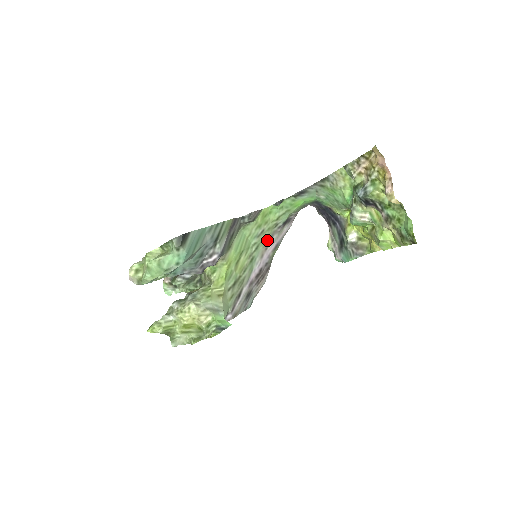
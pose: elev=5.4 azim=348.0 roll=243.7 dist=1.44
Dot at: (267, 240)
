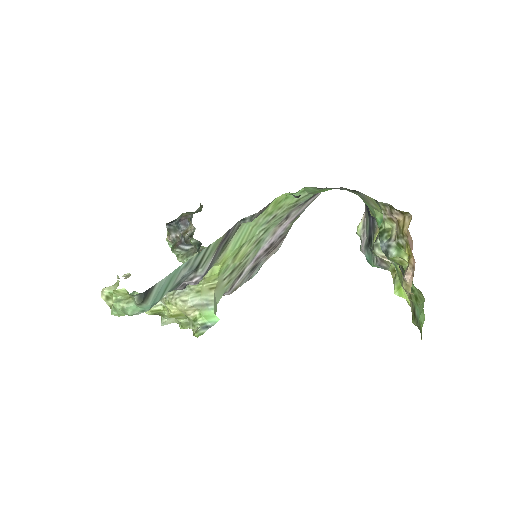
Dot at: (282, 219)
